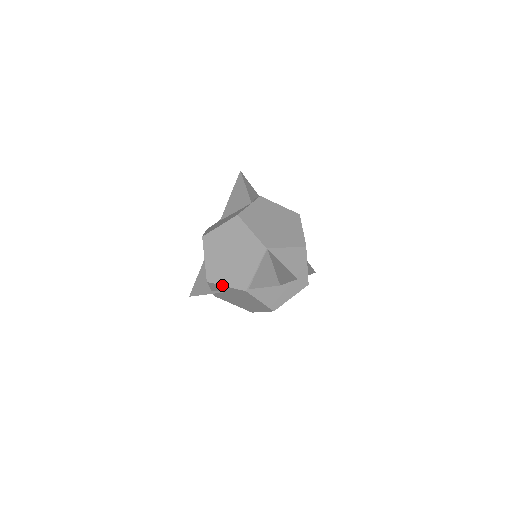
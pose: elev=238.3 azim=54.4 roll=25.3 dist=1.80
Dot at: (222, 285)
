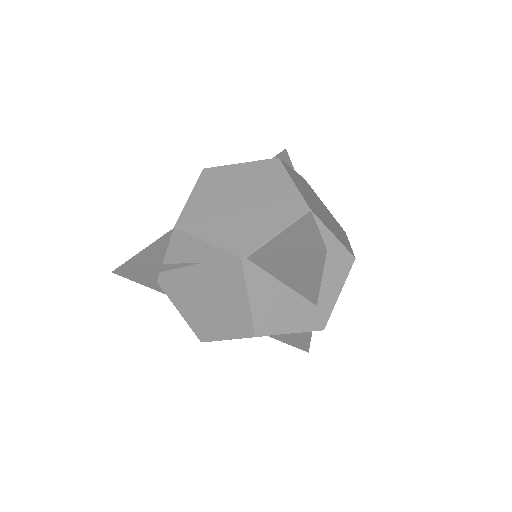
Dot at: (200, 238)
